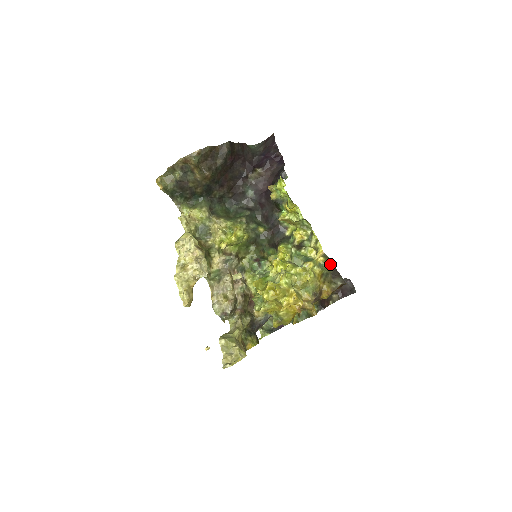
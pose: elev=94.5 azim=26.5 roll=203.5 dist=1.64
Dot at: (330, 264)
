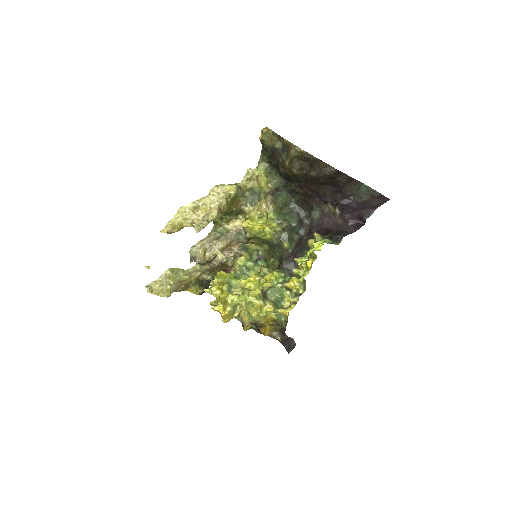
Dot at: (286, 323)
